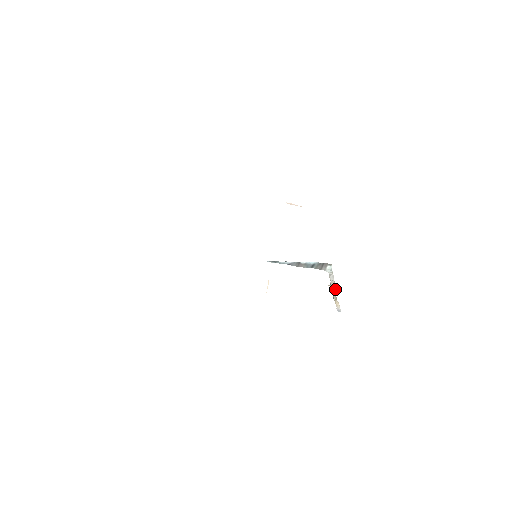
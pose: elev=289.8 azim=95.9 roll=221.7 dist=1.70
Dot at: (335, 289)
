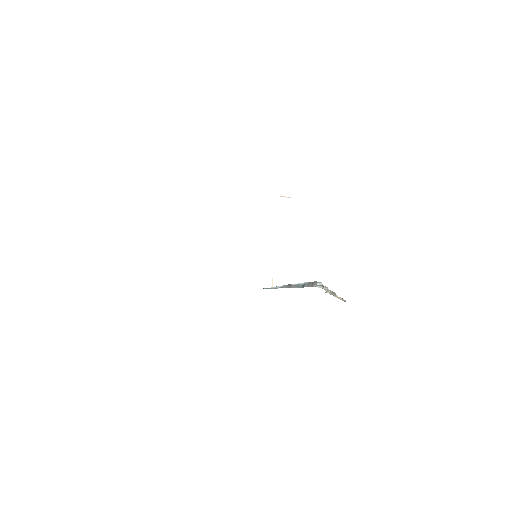
Dot at: (333, 292)
